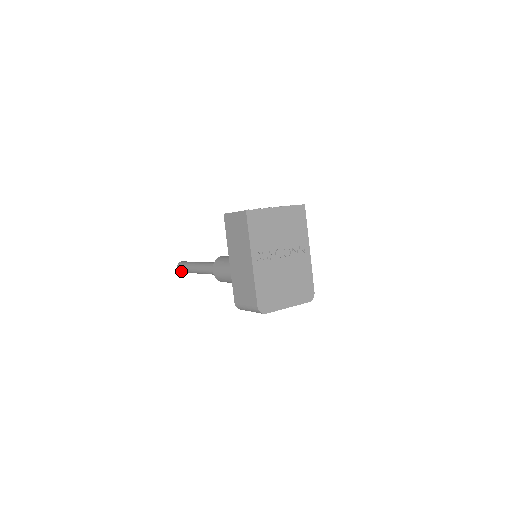
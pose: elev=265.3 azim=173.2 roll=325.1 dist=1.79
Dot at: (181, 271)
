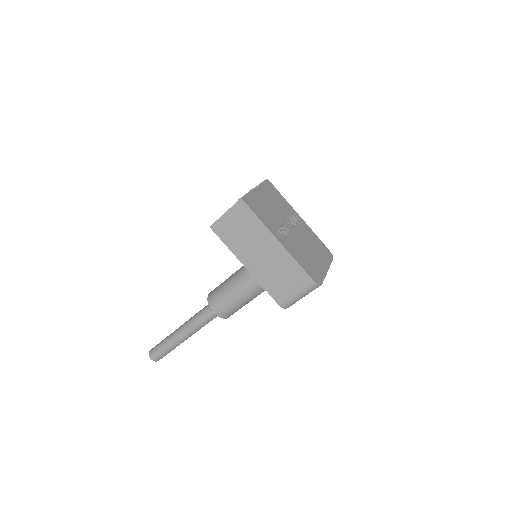
Dot at: (158, 359)
